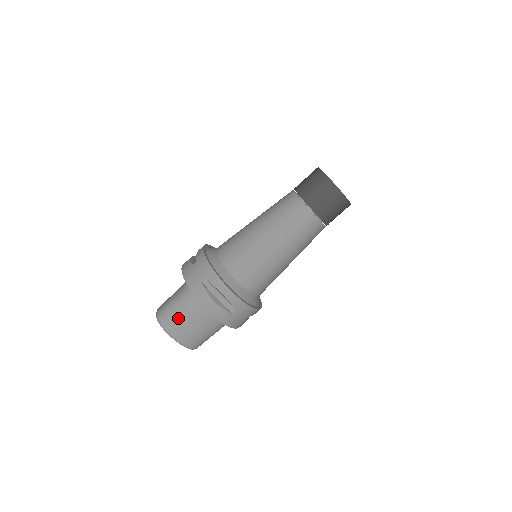
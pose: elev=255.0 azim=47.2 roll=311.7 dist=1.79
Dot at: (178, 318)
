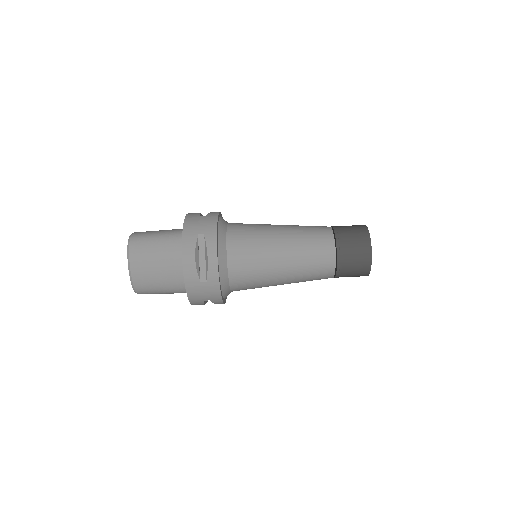
Dot at: (149, 250)
